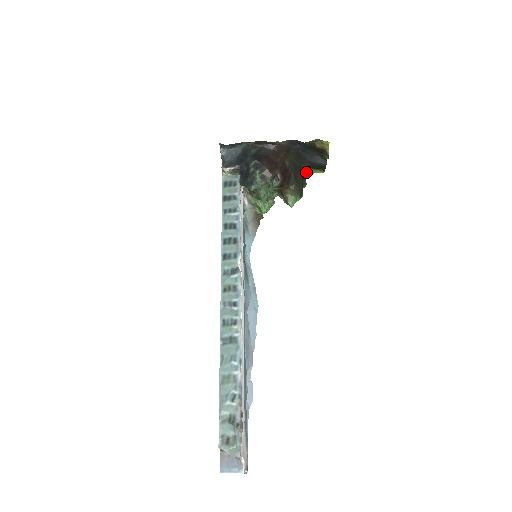
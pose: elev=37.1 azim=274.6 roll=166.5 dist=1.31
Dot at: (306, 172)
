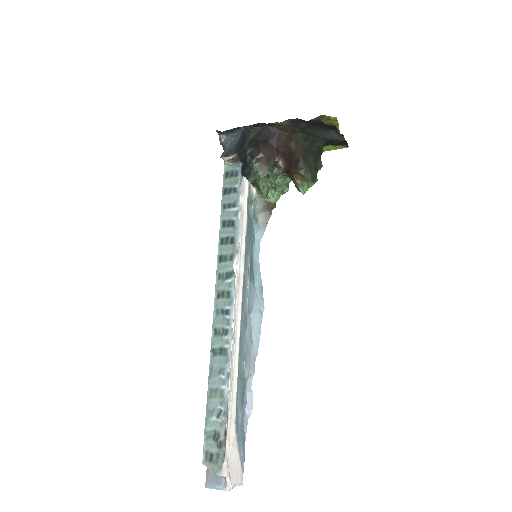
Dot at: (326, 149)
